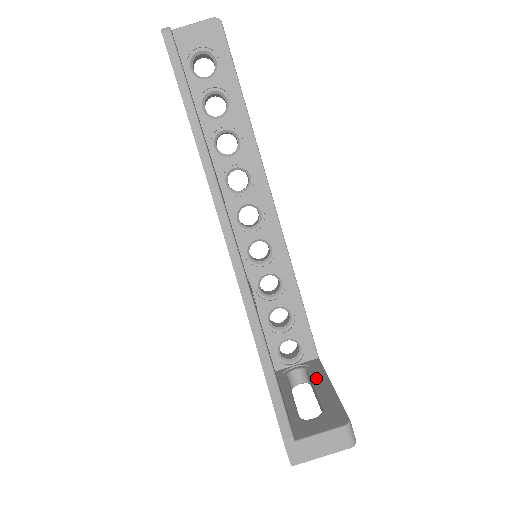
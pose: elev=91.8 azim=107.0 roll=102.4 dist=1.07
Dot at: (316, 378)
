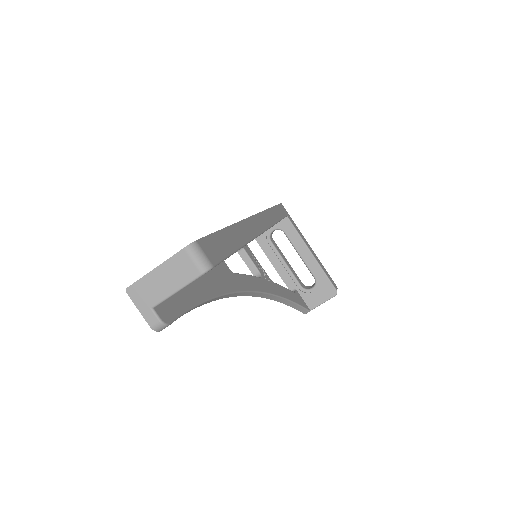
Dot at: (297, 246)
